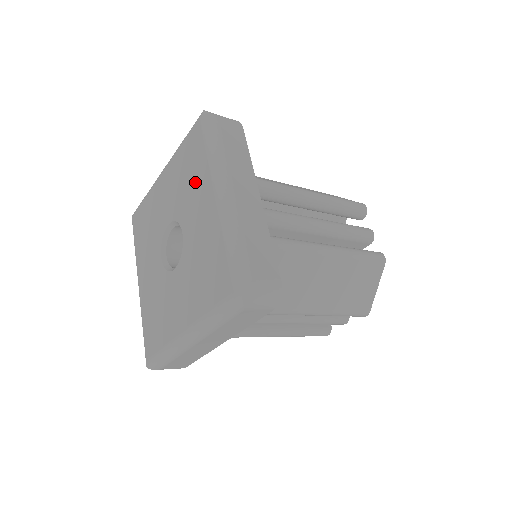
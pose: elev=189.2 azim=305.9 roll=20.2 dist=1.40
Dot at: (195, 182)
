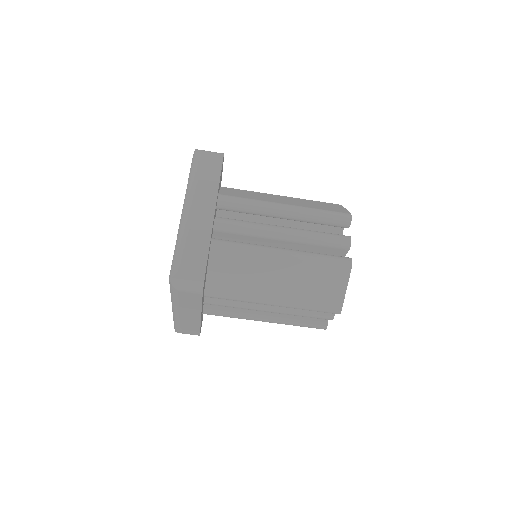
Dot at: occluded
